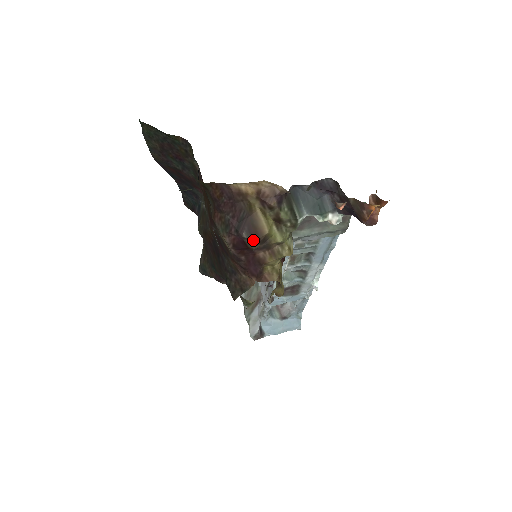
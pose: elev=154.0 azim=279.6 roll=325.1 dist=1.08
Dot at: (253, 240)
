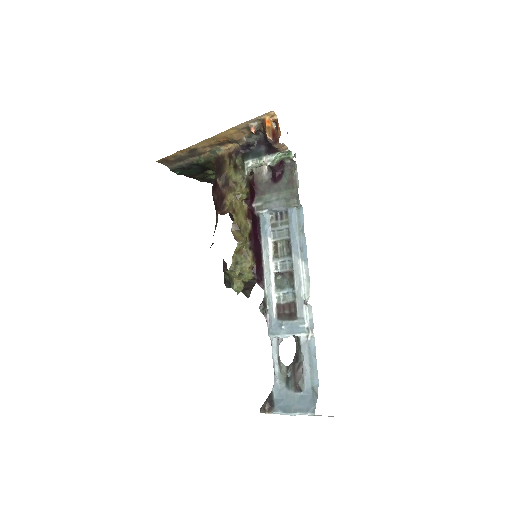
Dot at: (218, 176)
